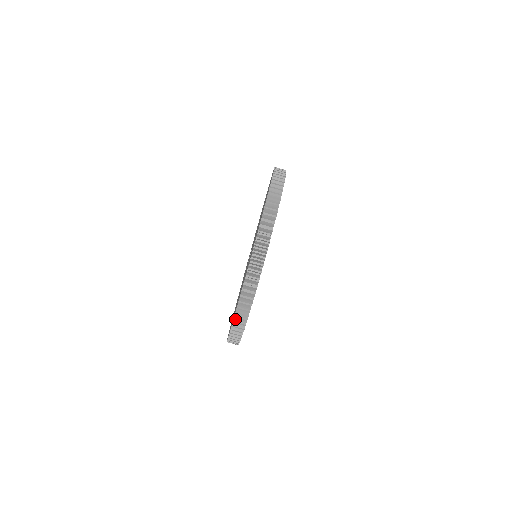
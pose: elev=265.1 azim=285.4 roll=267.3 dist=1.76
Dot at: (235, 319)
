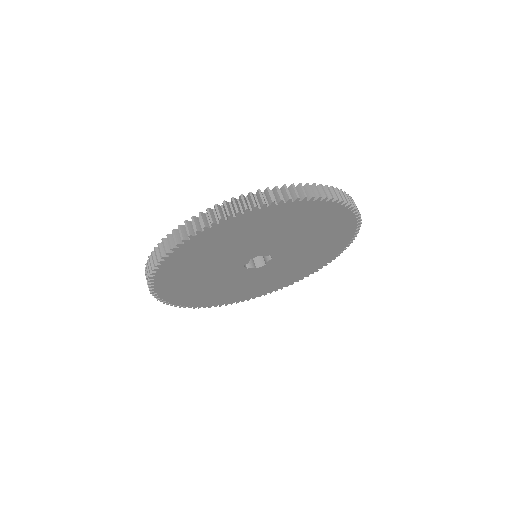
Dot at: occluded
